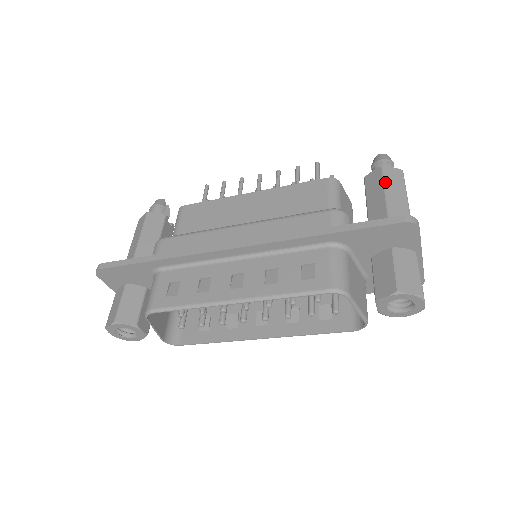
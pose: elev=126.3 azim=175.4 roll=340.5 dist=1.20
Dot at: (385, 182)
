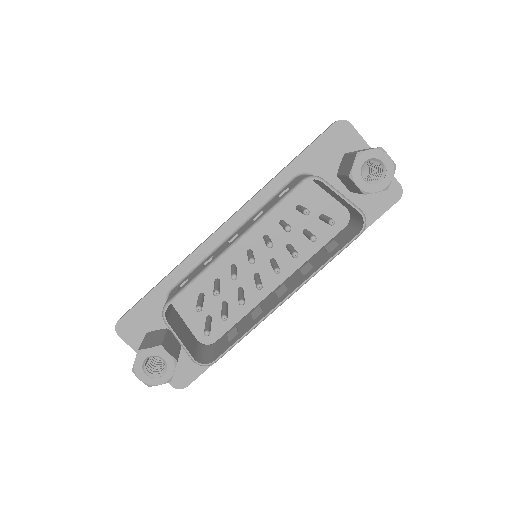
Dot at: occluded
